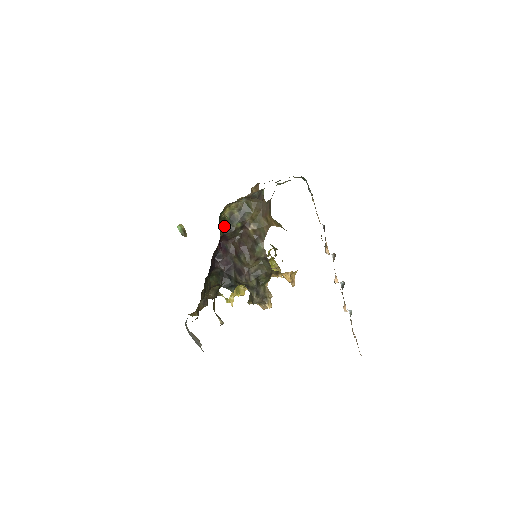
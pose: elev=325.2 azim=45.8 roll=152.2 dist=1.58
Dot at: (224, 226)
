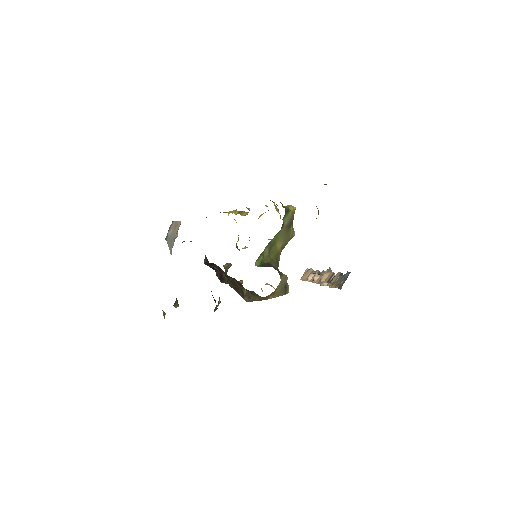
Dot at: (224, 277)
